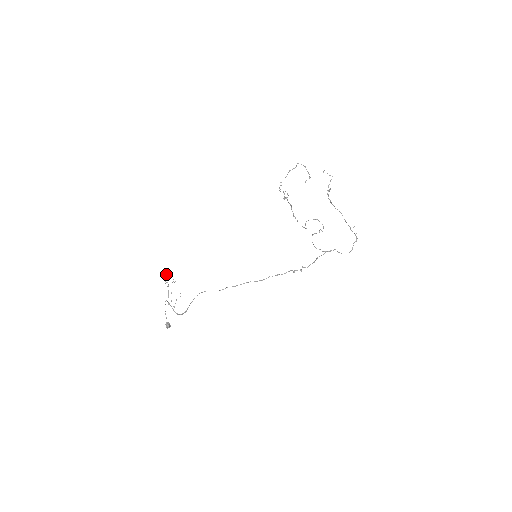
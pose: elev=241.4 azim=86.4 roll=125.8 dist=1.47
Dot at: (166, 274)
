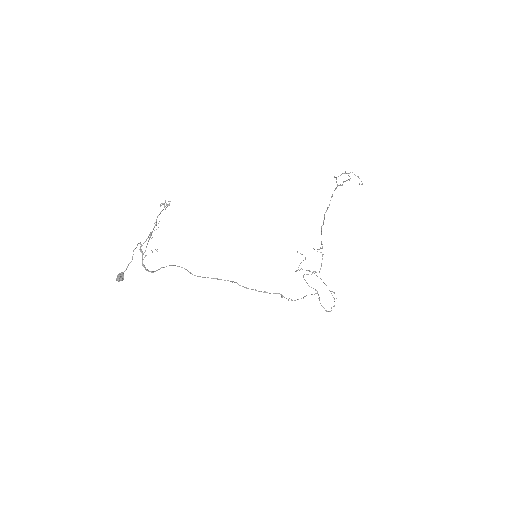
Dot at: occluded
